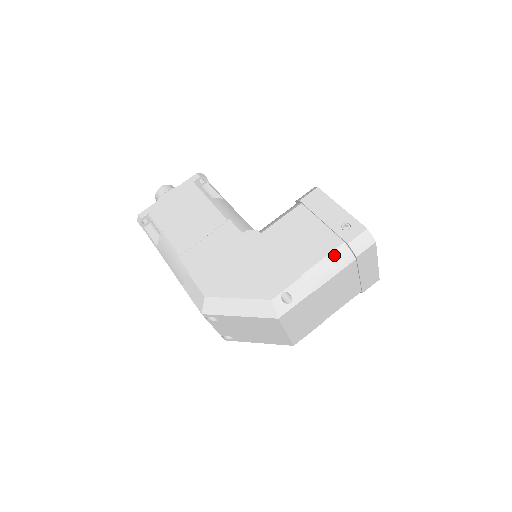
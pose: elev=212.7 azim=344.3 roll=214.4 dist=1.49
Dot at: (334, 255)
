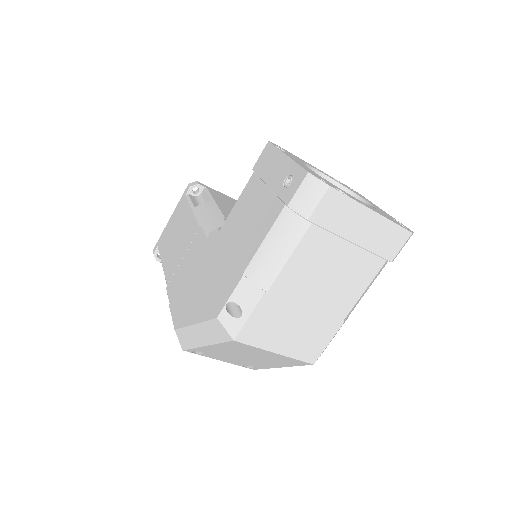
Dot at: (276, 230)
